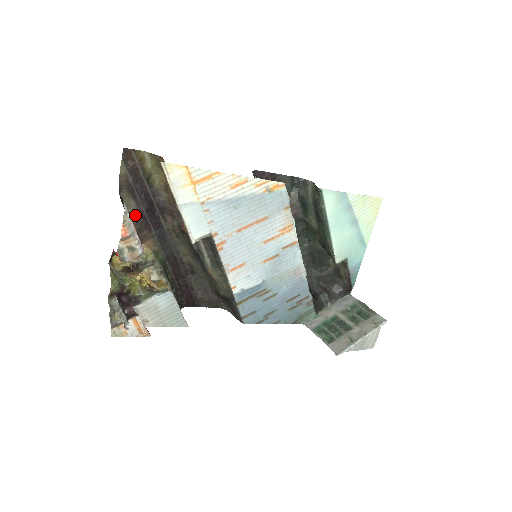
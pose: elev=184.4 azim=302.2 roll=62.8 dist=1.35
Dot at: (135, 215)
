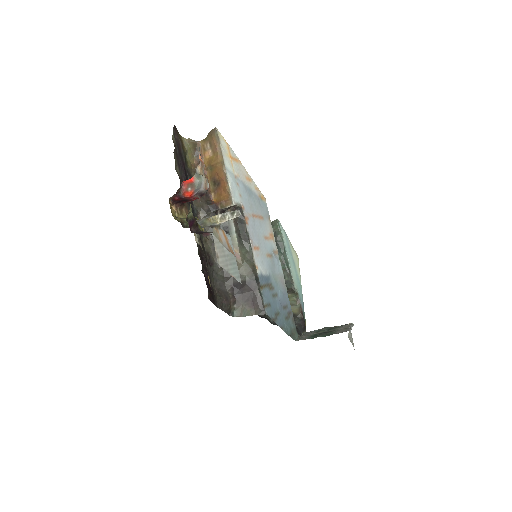
Dot at: (180, 178)
